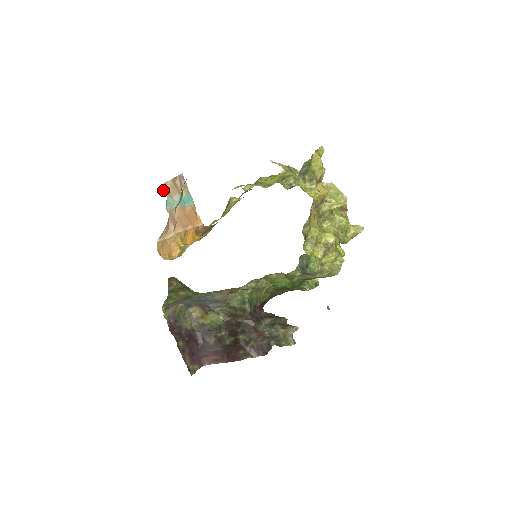
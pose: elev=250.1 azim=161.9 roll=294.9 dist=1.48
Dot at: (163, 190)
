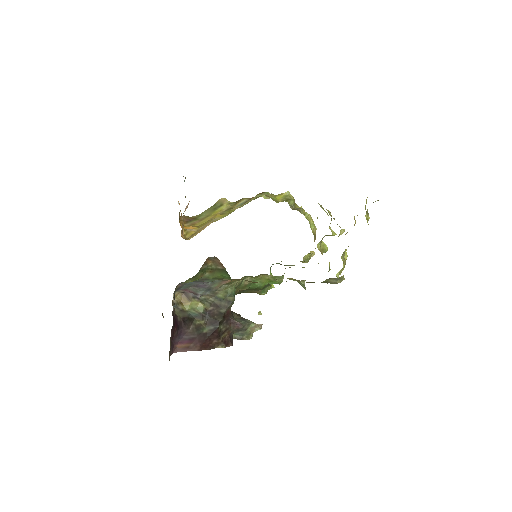
Dot at: occluded
